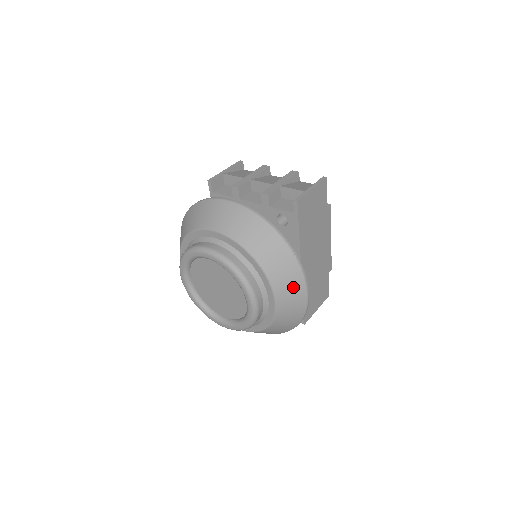
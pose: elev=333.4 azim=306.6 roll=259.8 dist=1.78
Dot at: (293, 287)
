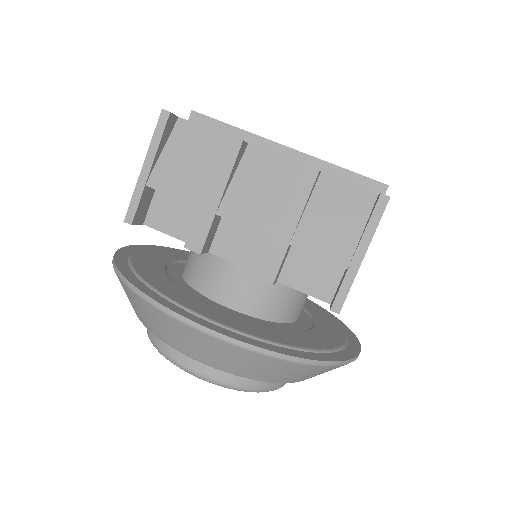
Dot at: occluded
